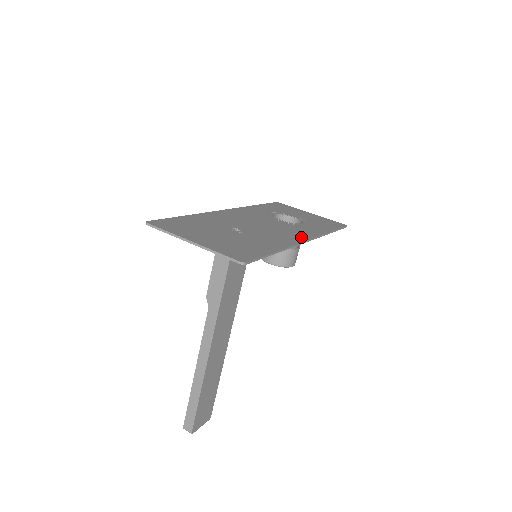
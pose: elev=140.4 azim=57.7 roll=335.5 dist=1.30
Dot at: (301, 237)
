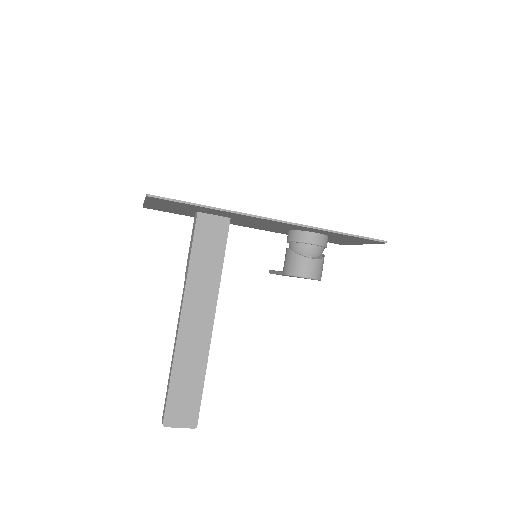
Dot at: occluded
